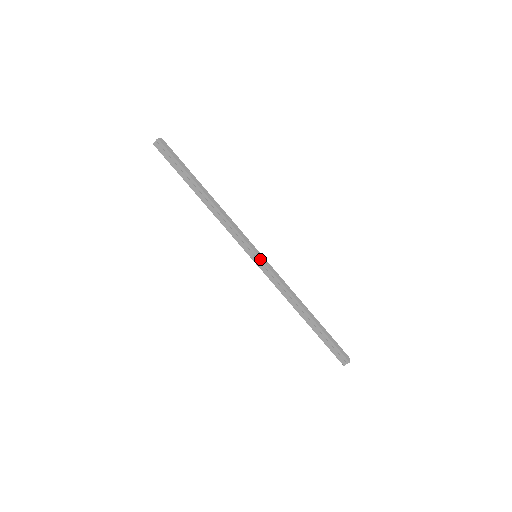
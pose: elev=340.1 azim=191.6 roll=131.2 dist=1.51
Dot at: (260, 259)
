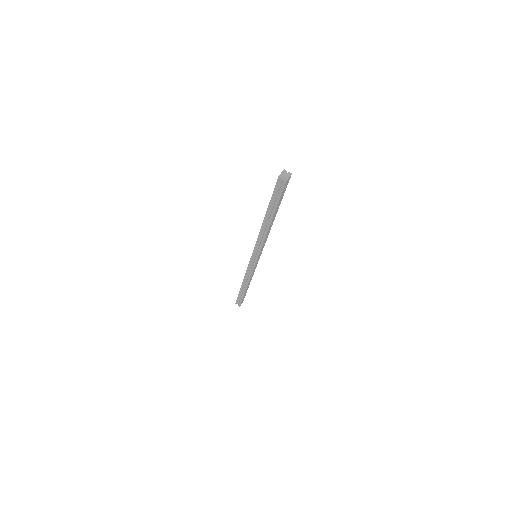
Dot at: (255, 262)
